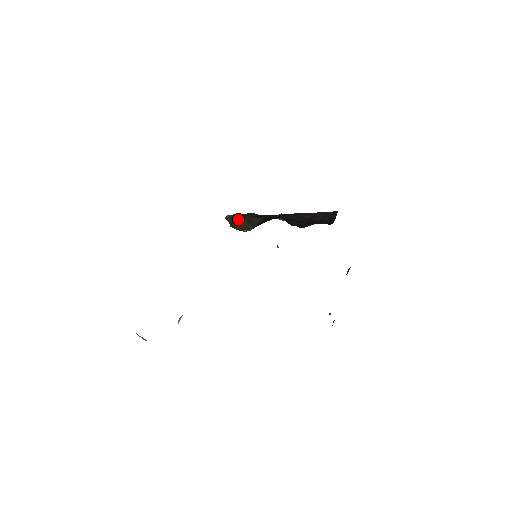
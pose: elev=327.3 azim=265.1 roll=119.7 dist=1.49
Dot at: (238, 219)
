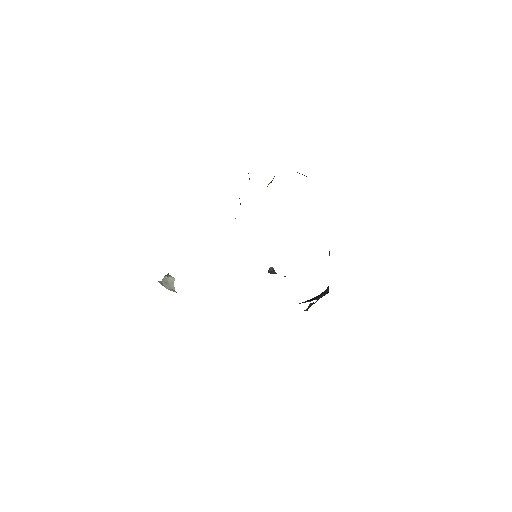
Dot at: occluded
